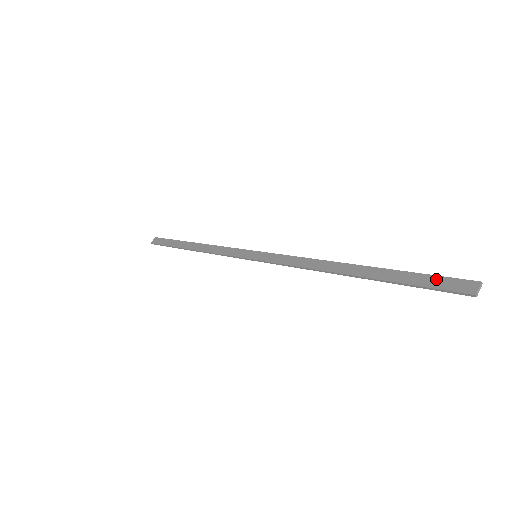
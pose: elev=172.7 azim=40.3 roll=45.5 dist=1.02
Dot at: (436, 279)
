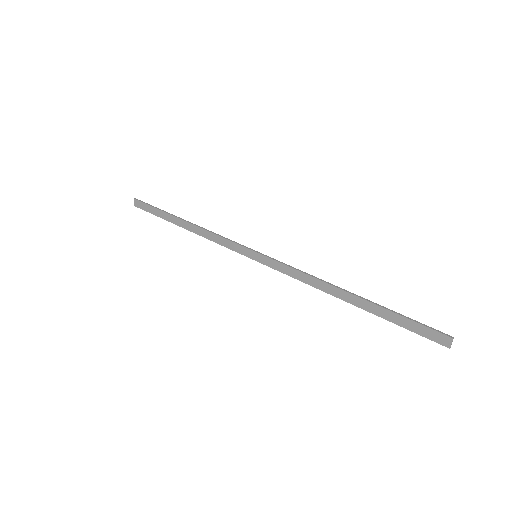
Dot at: (419, 327)
